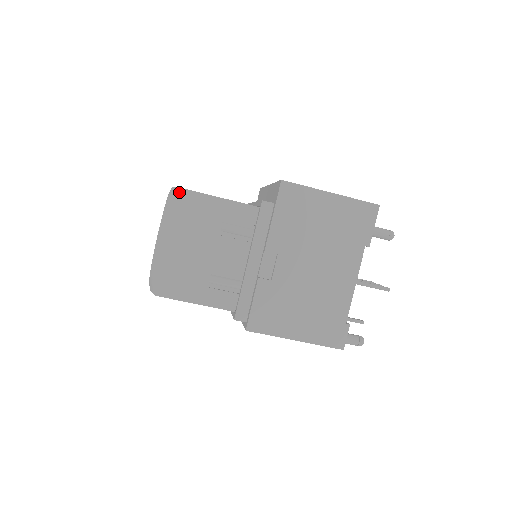
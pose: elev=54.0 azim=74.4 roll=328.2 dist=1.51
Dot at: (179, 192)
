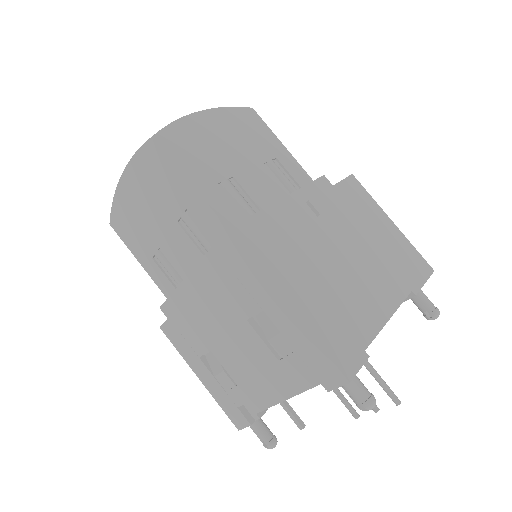
Dot at: (250, 110)
